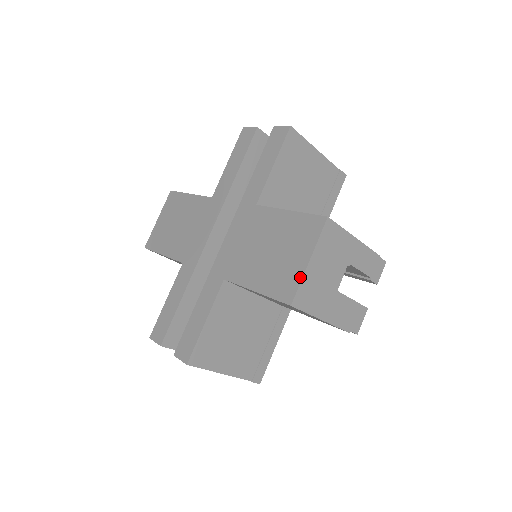
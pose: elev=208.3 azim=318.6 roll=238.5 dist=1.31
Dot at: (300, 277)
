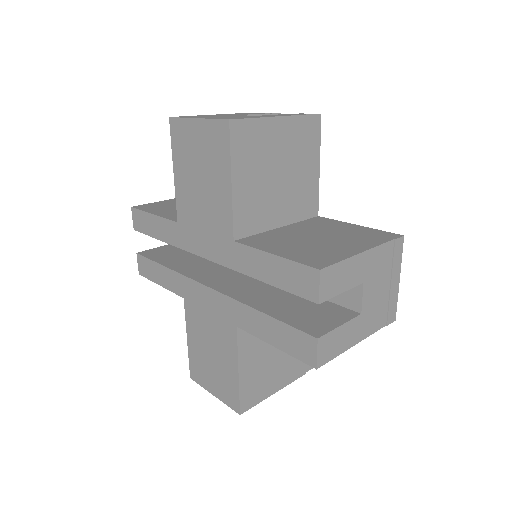
Dot at: (204, 387)
